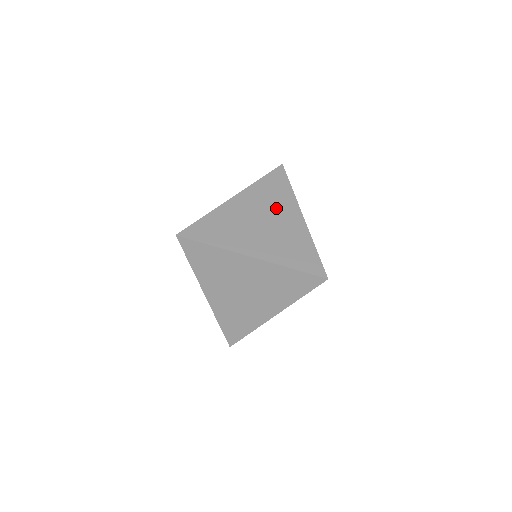
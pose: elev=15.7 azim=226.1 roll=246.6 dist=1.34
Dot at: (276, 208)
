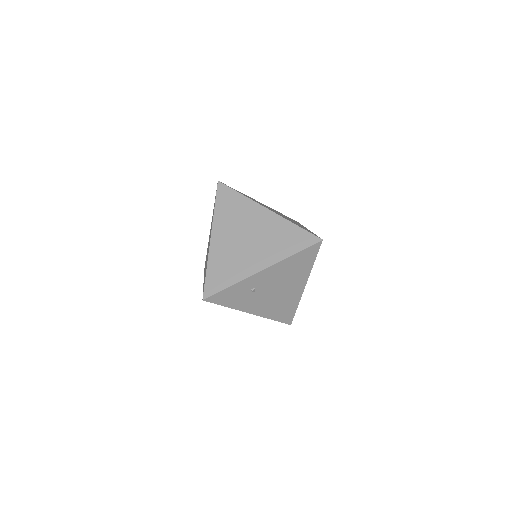
Dot at: (290, 219)
